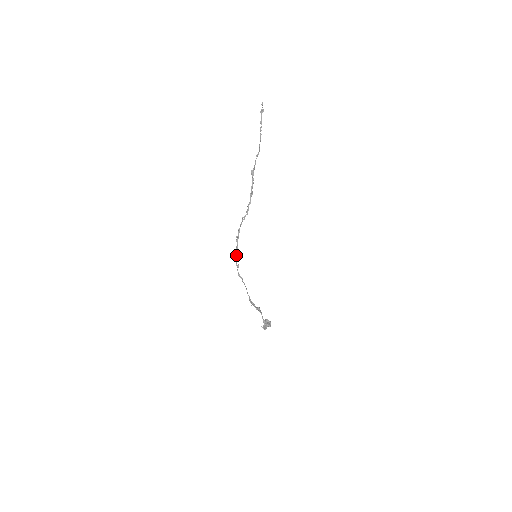
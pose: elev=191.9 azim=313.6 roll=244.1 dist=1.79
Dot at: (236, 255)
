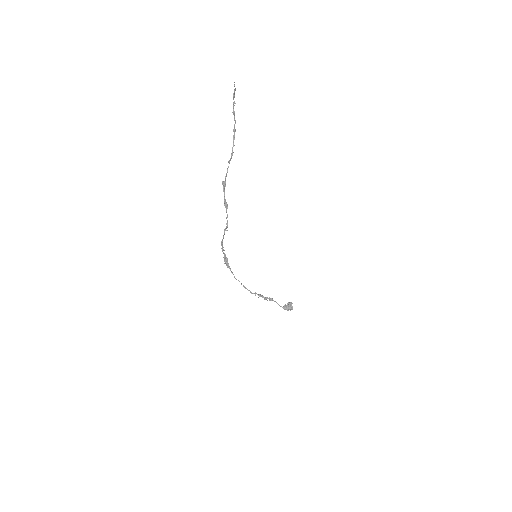
Dot at: (226, 263)
